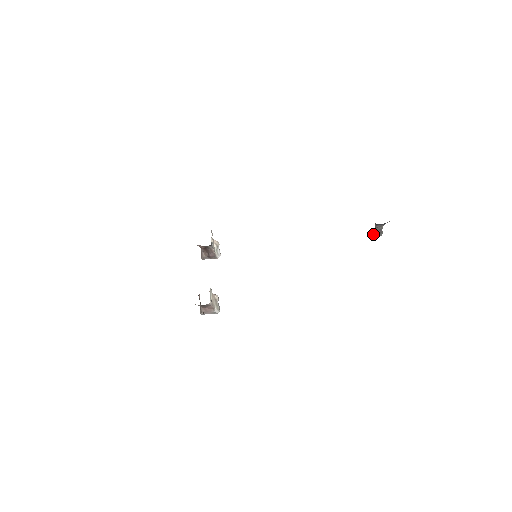
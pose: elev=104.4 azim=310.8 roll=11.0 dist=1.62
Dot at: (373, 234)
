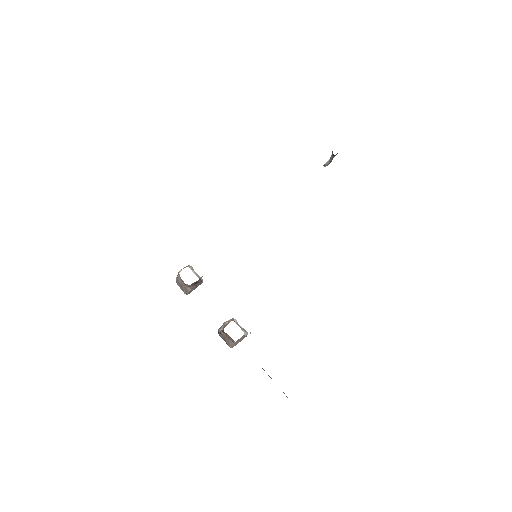
Dot at: (324, 165)
